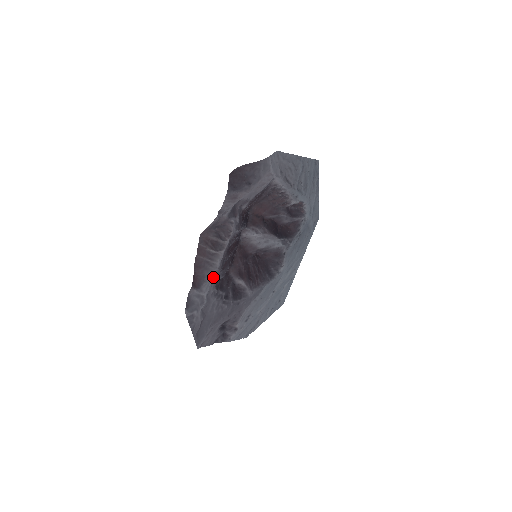
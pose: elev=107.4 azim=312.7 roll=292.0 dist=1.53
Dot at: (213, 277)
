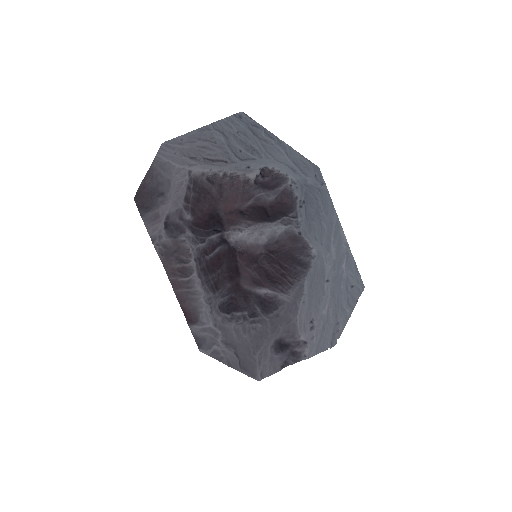
Dot at: (206, 304)
